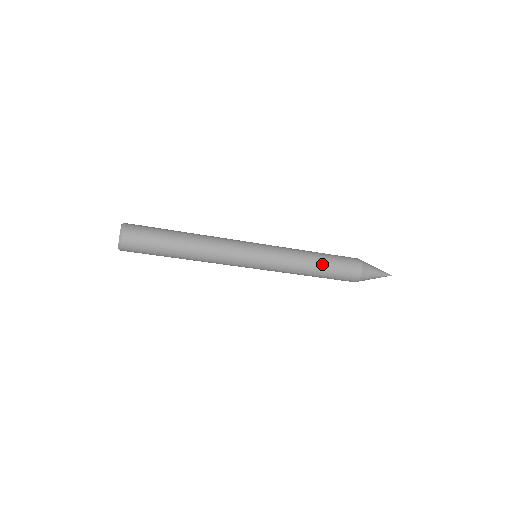
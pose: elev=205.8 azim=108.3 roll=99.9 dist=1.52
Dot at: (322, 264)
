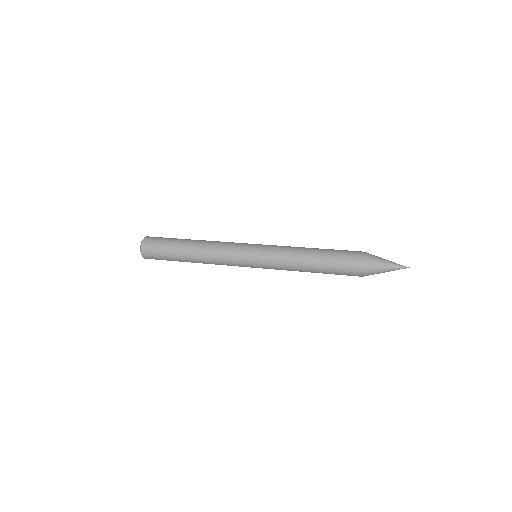
Dot at: (317, 257)
